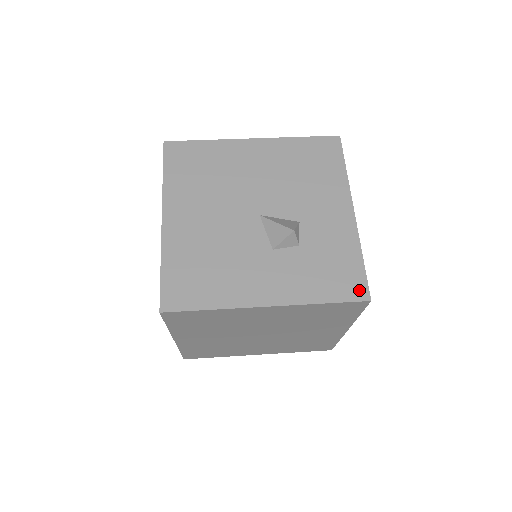
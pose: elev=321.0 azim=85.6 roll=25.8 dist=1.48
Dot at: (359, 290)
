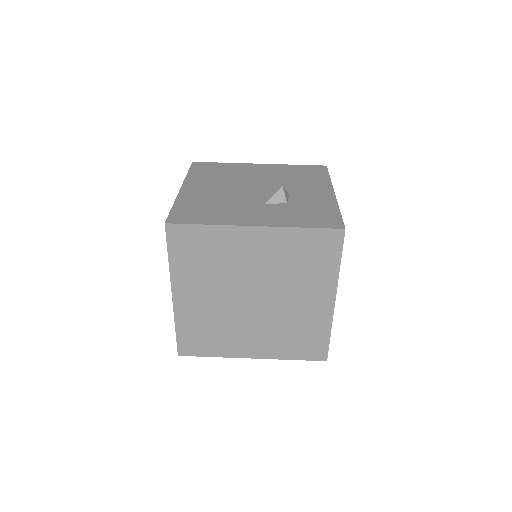
Dot at: (335, 224)
